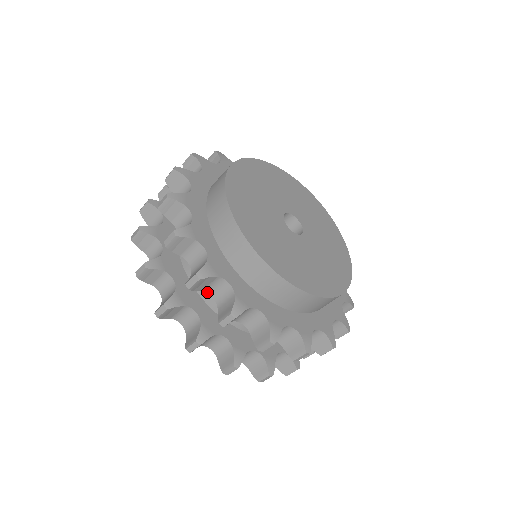
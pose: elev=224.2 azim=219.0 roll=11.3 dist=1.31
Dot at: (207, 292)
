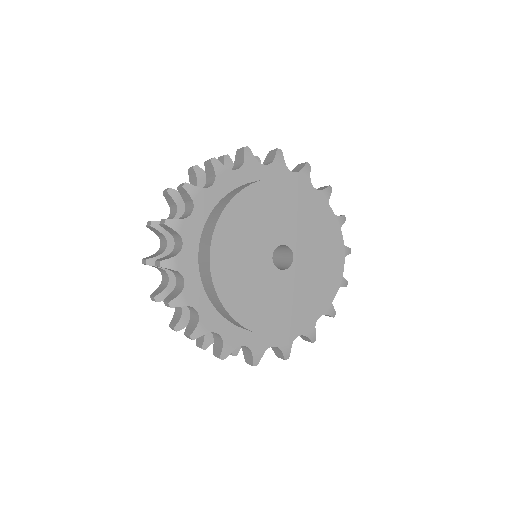
Dot at: occluded
